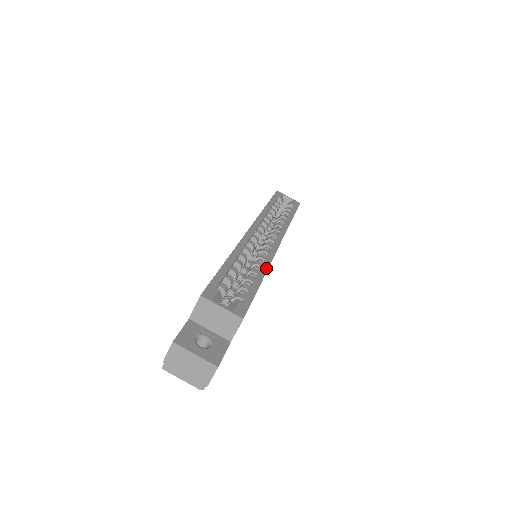
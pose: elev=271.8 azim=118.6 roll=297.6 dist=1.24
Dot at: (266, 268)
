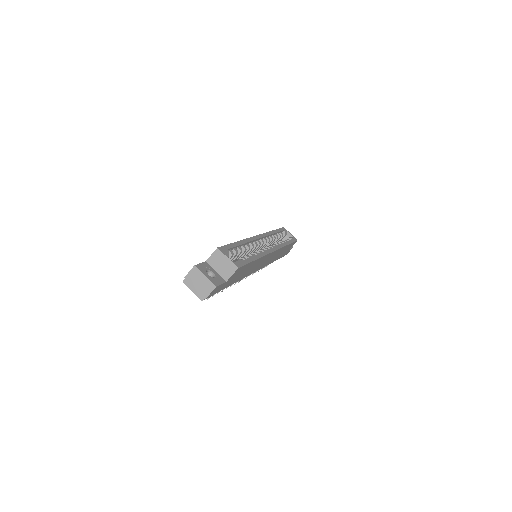
Dot at: (260, 256)
